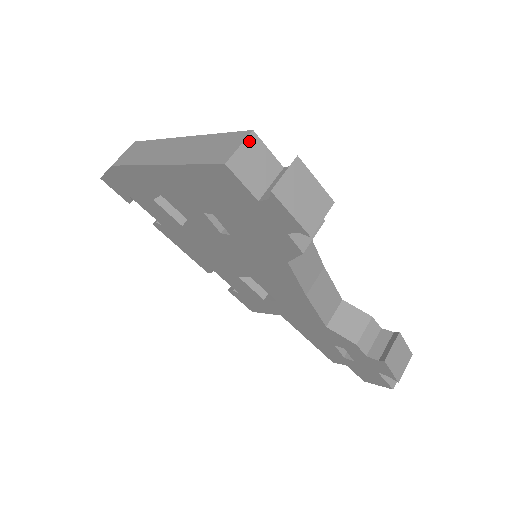
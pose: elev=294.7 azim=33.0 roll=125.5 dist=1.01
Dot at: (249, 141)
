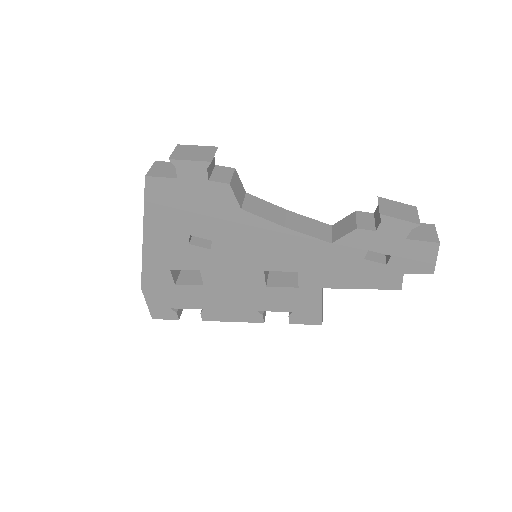
Dot at: (155, 165)
